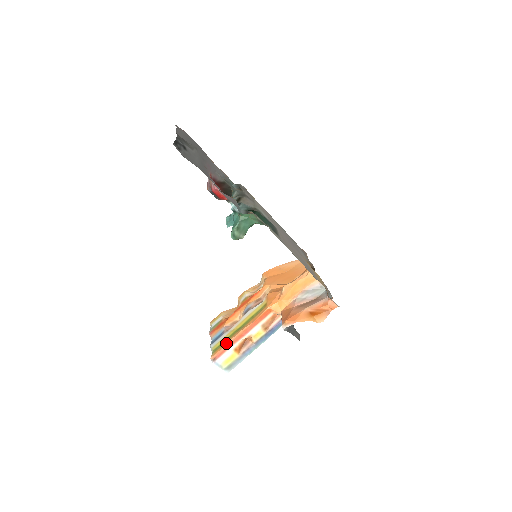
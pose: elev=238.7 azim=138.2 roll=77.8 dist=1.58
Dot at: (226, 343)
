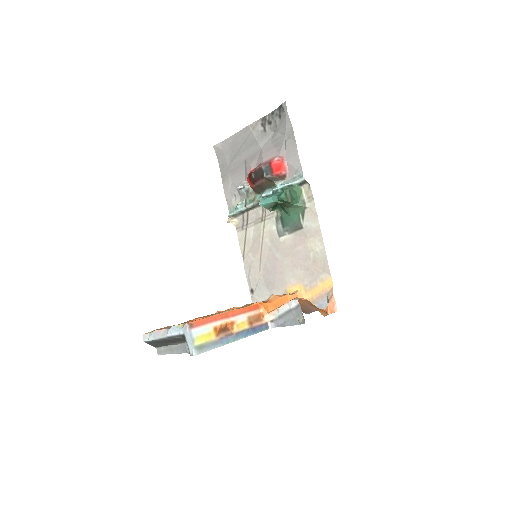
Dot at: occluded
